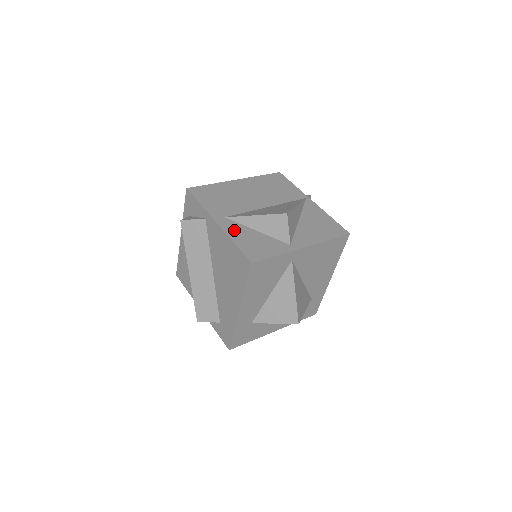
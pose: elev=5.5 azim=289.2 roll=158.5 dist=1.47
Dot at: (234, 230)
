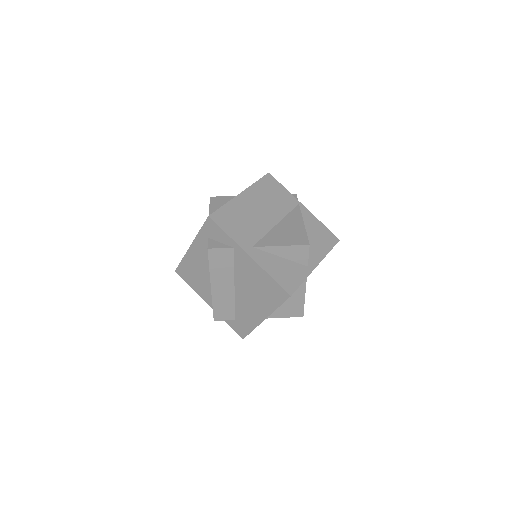
Dot at: (265, 261)
